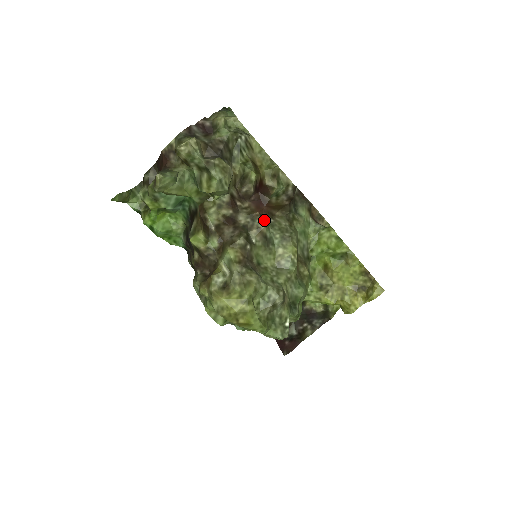
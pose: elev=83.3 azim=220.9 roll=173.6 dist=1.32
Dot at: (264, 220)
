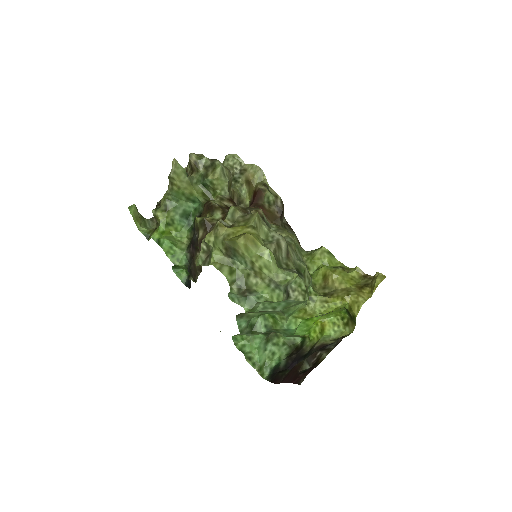
Dot at: occluded
